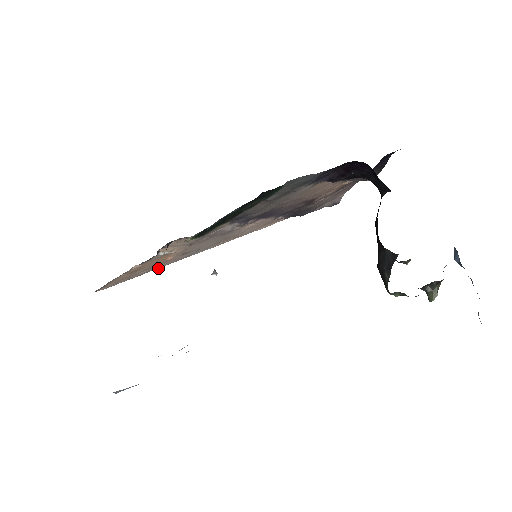
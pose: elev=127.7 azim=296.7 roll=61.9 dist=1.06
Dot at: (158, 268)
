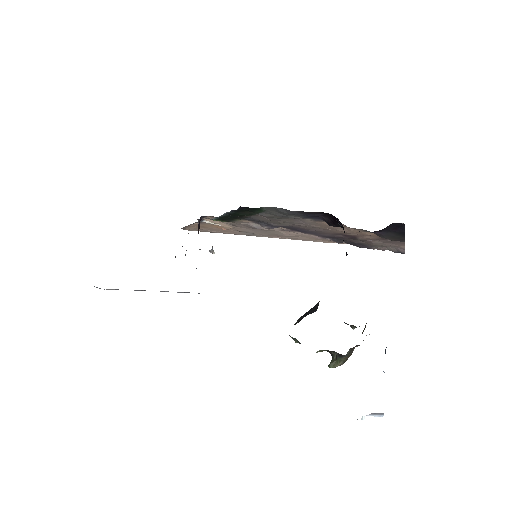
Dot at: (227, 233)
